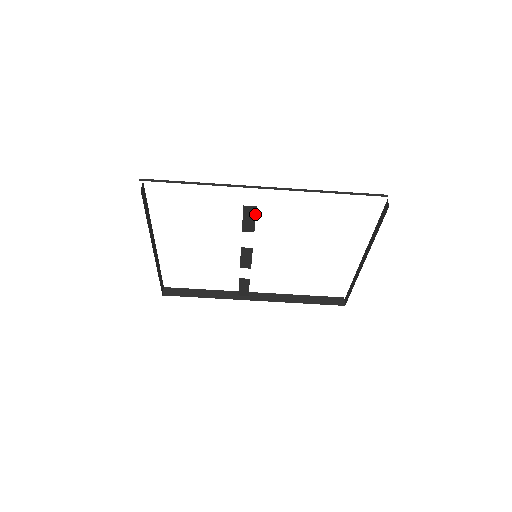
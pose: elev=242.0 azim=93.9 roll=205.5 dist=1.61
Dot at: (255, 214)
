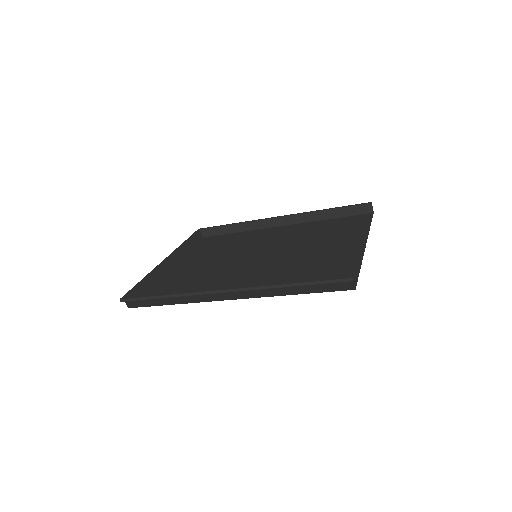
Dot at: occluded
